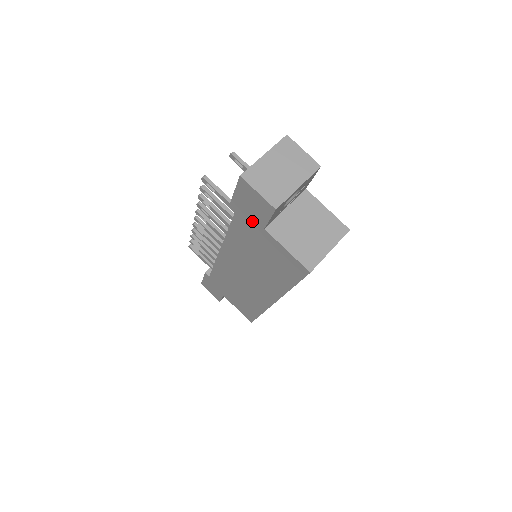
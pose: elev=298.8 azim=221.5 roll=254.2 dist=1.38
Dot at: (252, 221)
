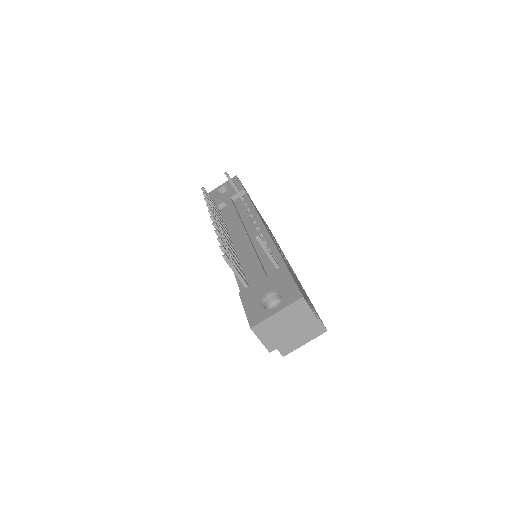
Dot at: occluded
